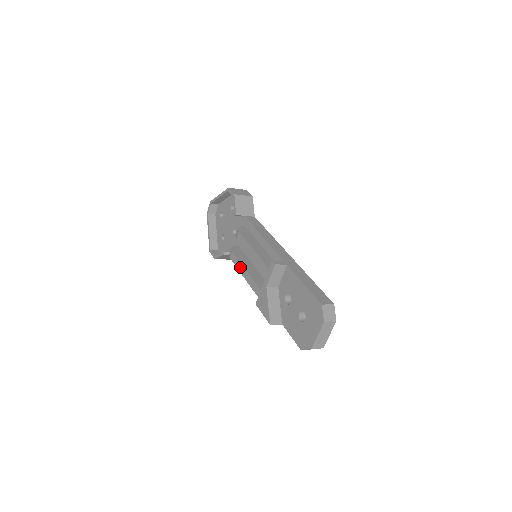
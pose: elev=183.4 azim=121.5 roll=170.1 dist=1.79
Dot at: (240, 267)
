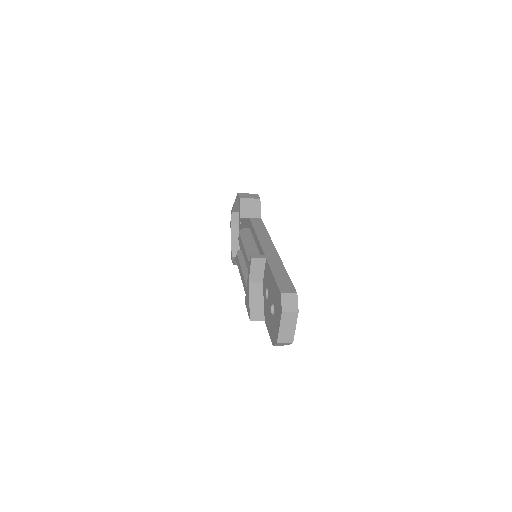
Dot at: (239, 267)
